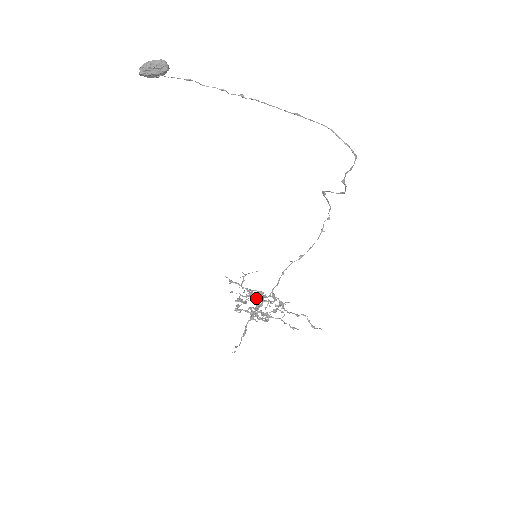
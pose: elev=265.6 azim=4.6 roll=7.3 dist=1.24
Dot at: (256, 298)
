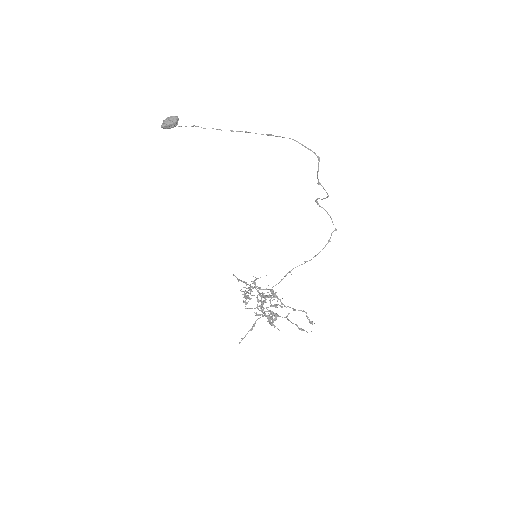
Dot at: (260, 295)
